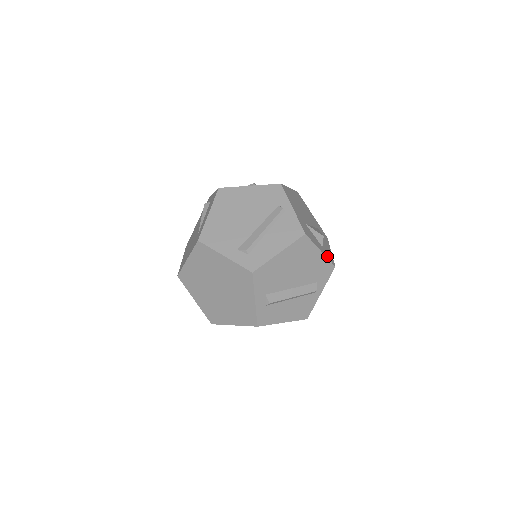
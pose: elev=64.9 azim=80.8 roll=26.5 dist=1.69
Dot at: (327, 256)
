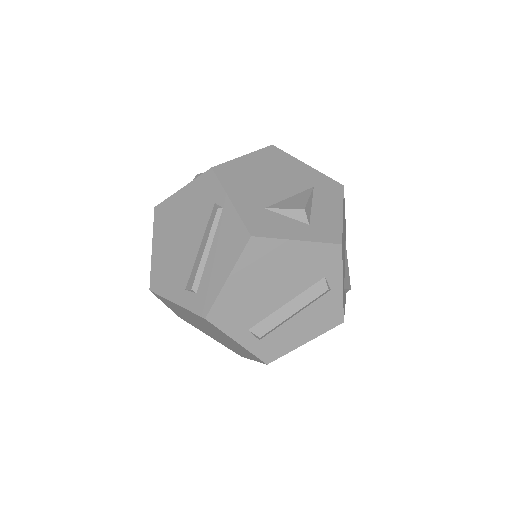
Dot at: (319, 237)
